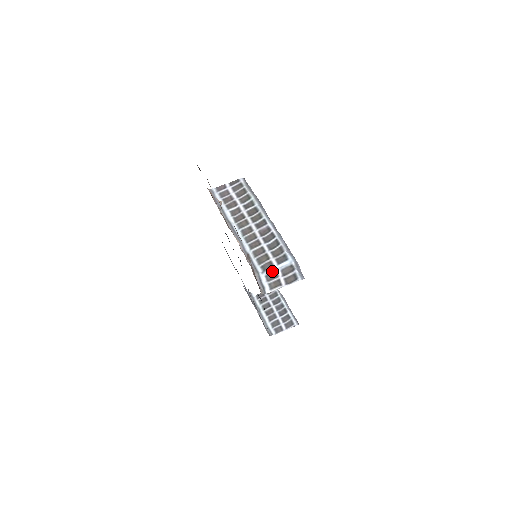
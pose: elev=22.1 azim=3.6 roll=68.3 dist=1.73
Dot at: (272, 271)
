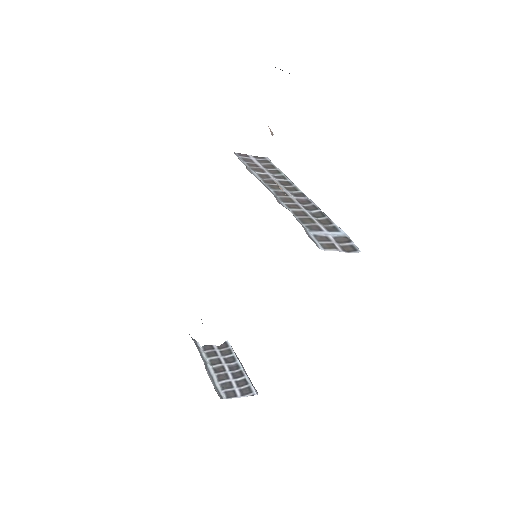
Dot at: (322, 234)
